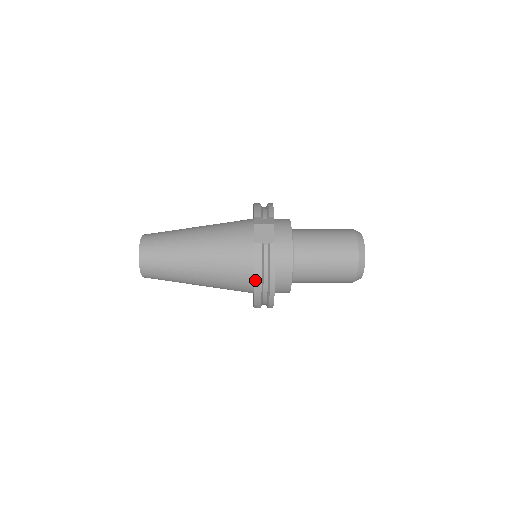
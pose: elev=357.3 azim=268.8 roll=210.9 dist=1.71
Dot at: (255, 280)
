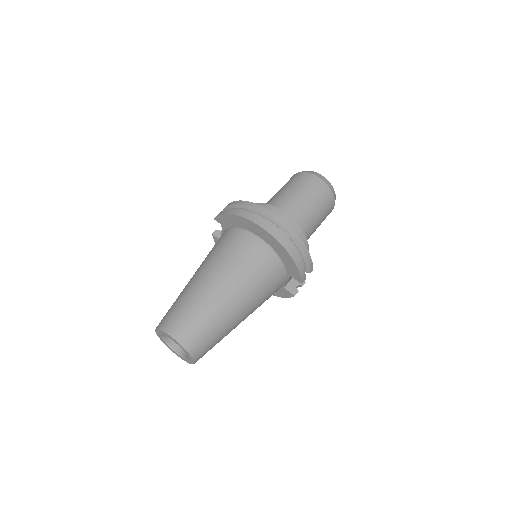
Dot at: (274, 295)
